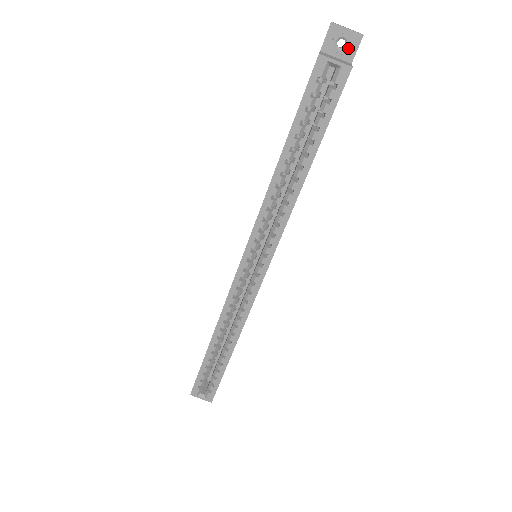
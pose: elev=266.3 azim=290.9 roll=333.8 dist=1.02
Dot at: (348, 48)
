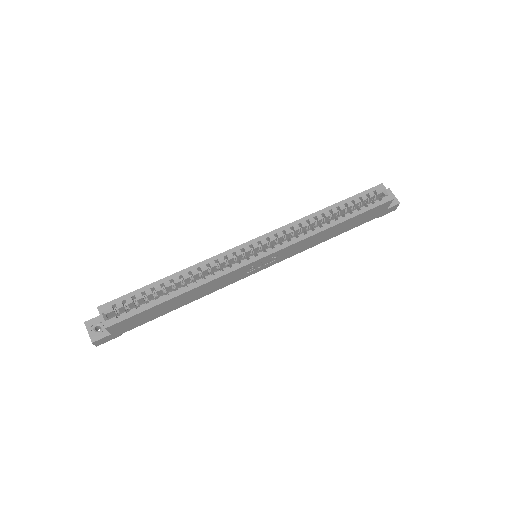
Dot at: occluded
